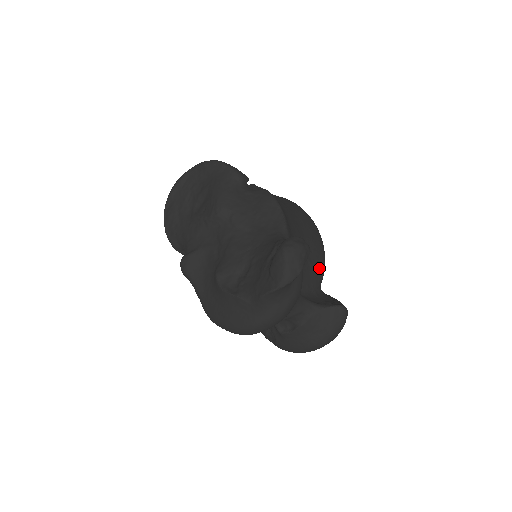
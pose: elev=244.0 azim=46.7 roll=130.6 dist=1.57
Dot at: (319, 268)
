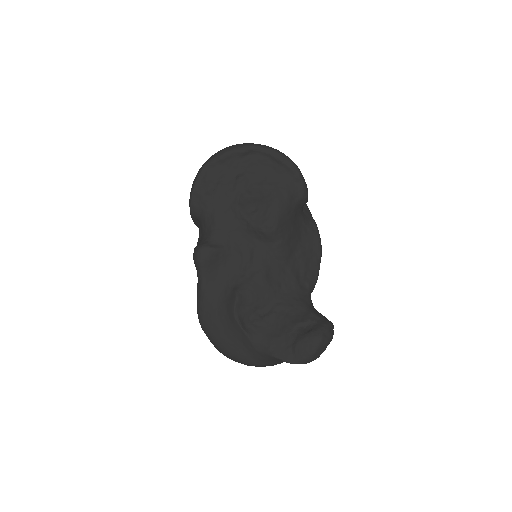
Dot at: occluded
